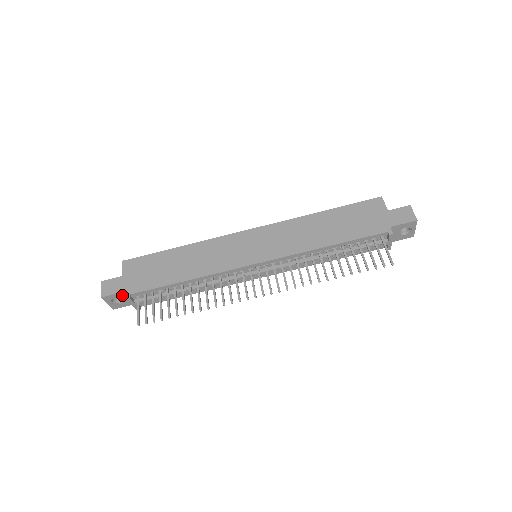
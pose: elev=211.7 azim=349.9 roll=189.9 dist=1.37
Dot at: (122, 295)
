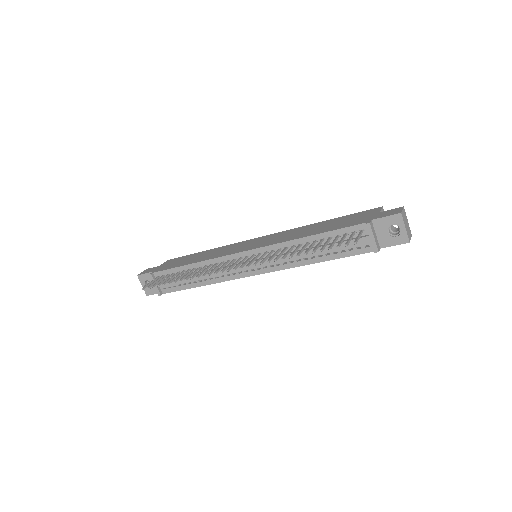
Dot at: occluded
